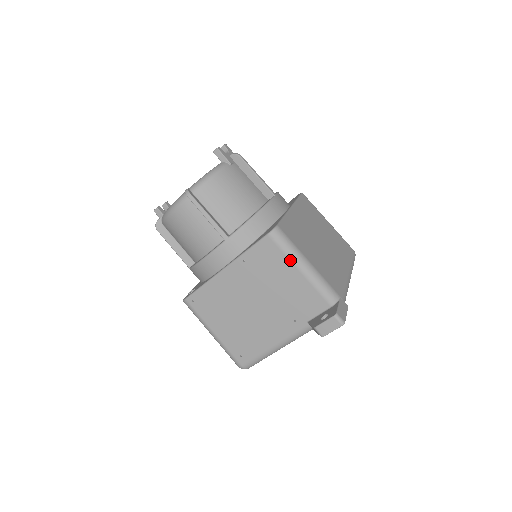
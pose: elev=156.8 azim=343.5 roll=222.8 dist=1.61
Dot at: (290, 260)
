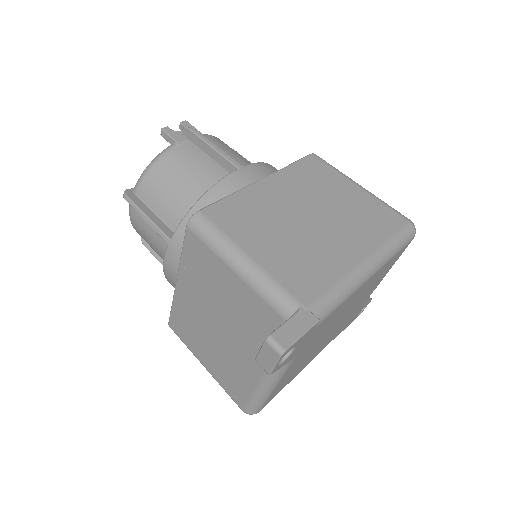
Dot at: (219, 257)
